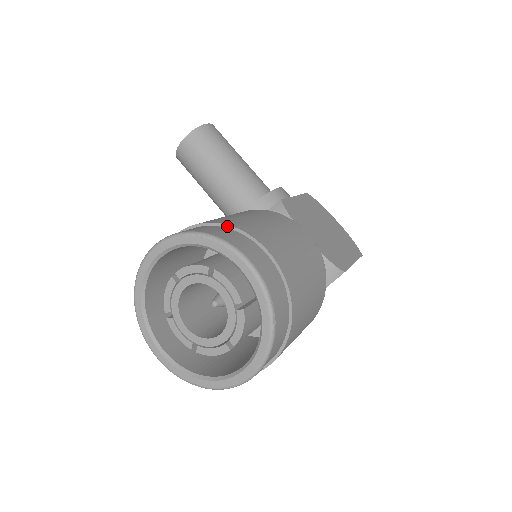
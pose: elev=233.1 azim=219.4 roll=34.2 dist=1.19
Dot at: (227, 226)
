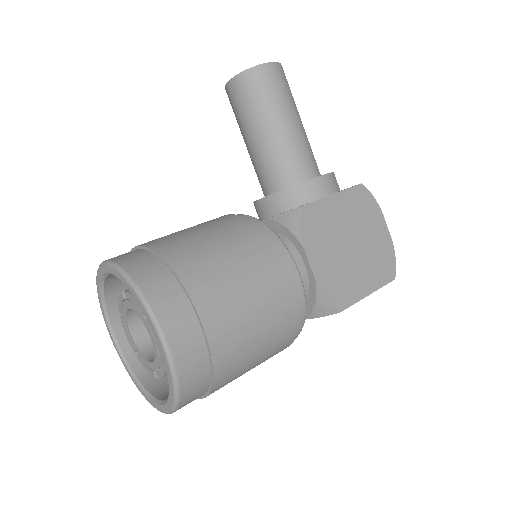
Dot at: (174, 273)
